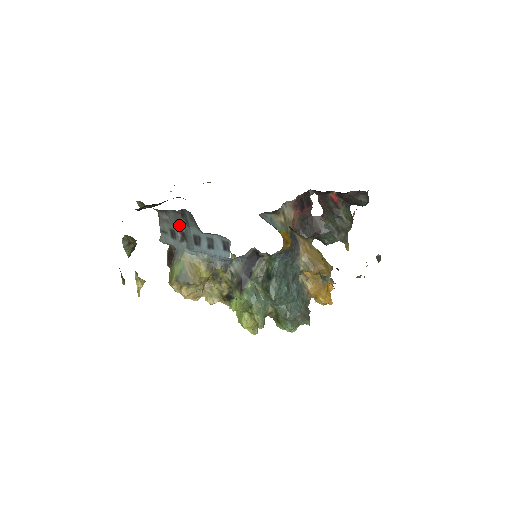
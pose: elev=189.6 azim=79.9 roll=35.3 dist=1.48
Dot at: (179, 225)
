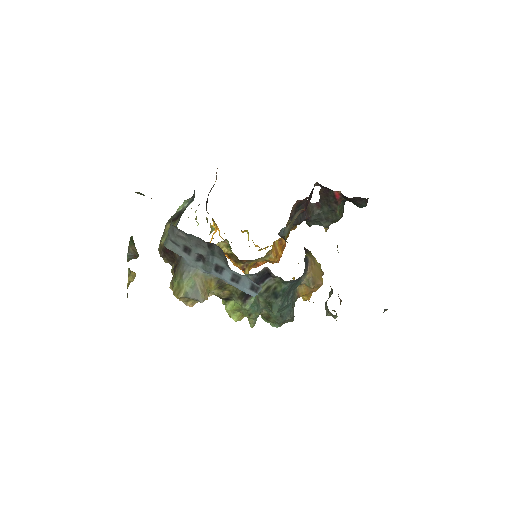
Dot at: (200, 249)
